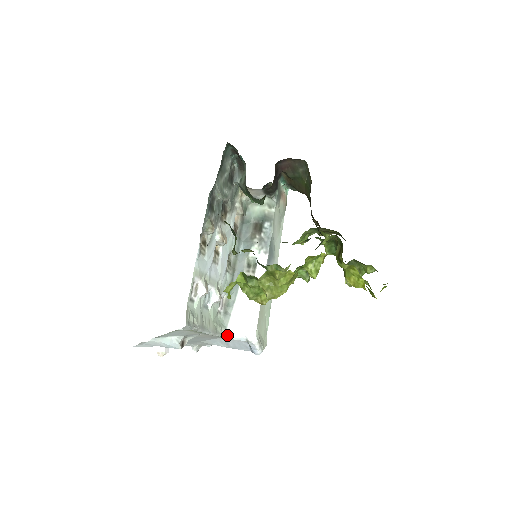
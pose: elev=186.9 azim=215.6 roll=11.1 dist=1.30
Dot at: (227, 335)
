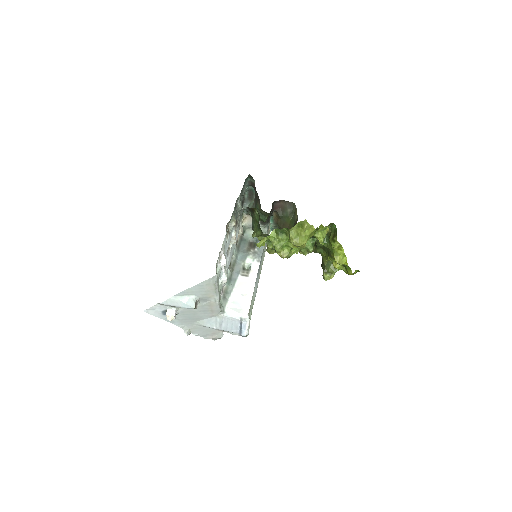
Dot at: (225, 313)
